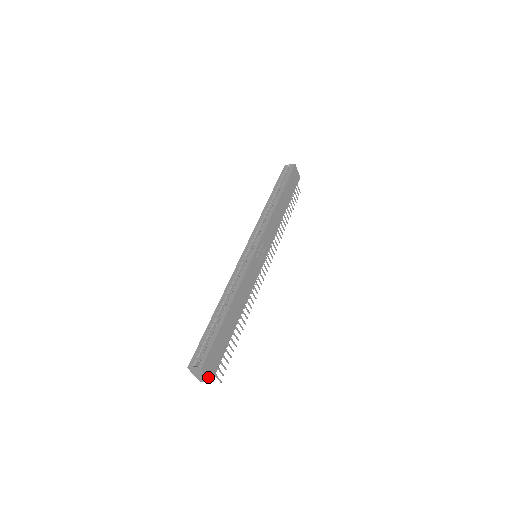
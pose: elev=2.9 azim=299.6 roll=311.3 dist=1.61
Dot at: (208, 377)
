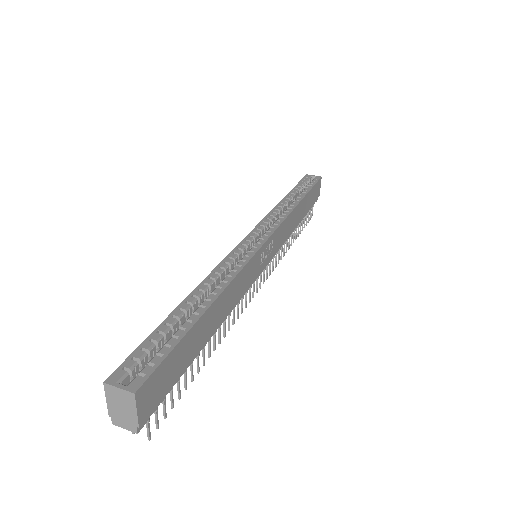
Dot at: (138, 417)
